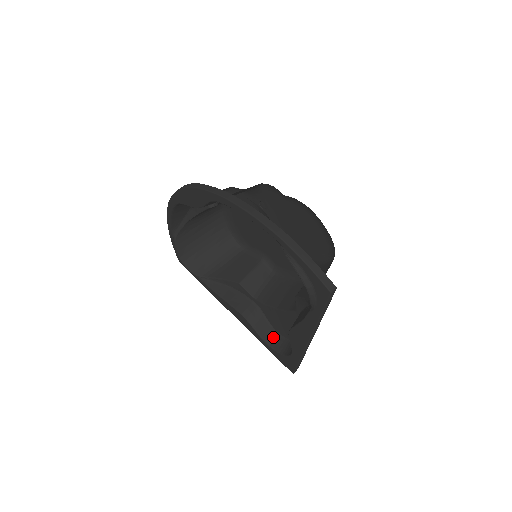
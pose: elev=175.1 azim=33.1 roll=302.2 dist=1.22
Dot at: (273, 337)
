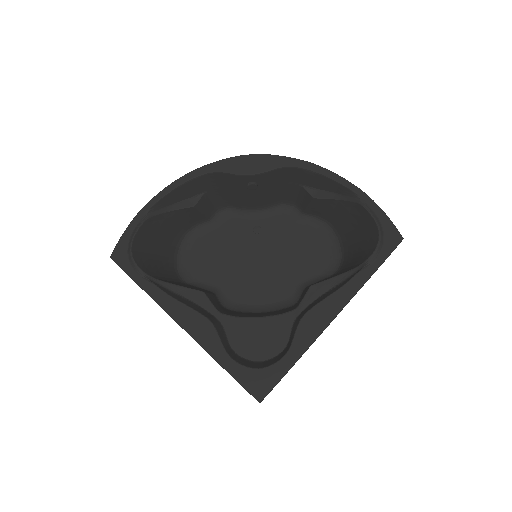
Dot at: (236, 357)
